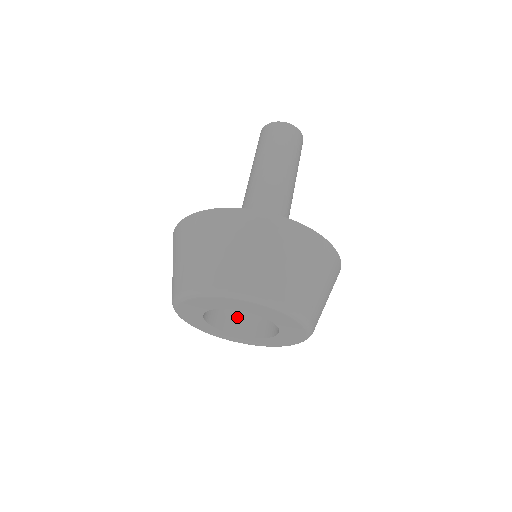
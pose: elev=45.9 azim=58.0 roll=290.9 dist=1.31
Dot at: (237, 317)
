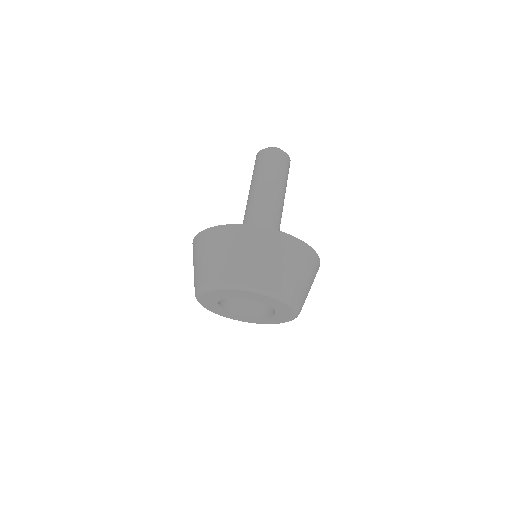
Dot at: occluded
